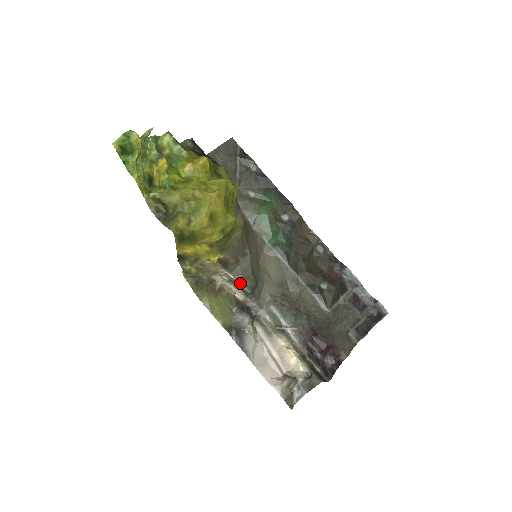
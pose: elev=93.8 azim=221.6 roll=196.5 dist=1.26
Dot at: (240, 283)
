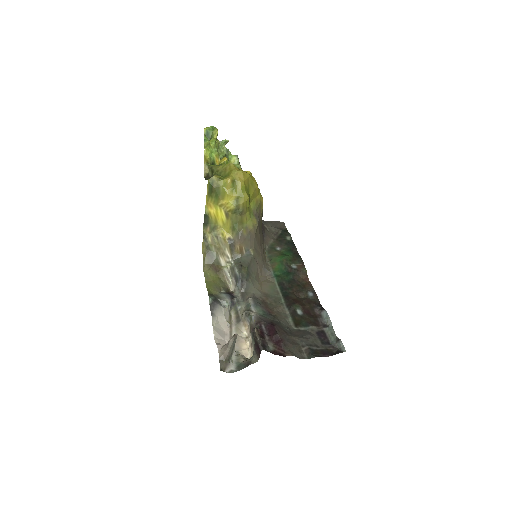
Dot at: (236, 268)
